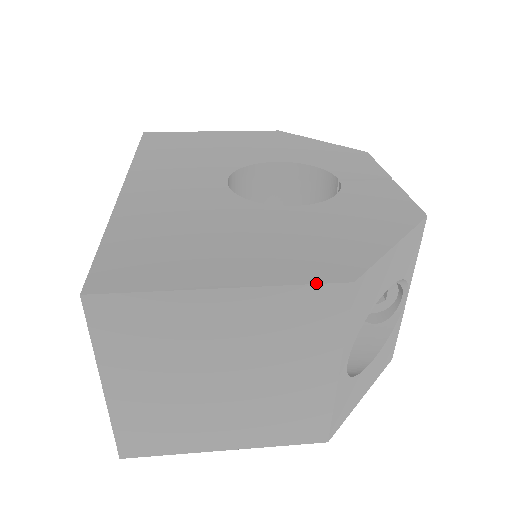
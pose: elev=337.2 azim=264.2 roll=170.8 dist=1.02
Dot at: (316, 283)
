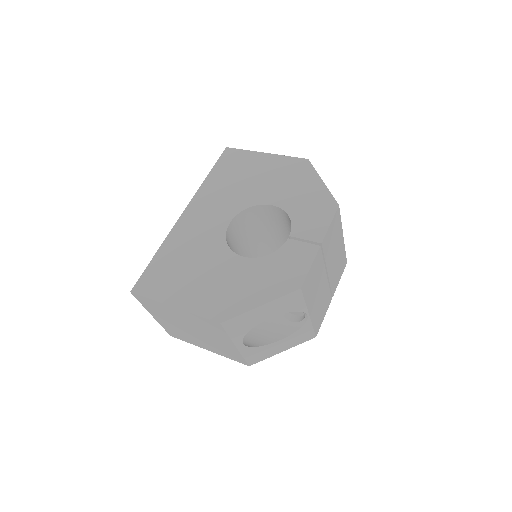
Dot at: (206, 318)
